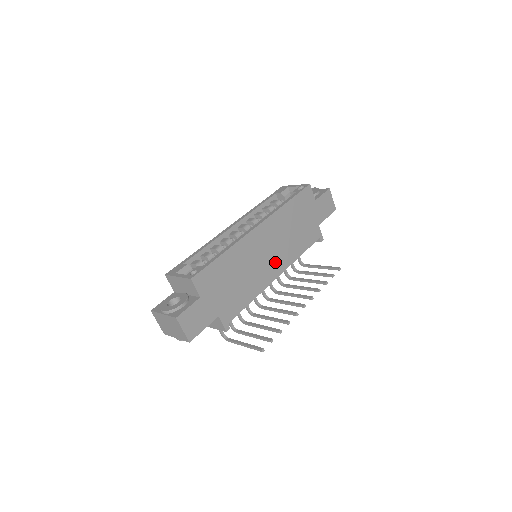
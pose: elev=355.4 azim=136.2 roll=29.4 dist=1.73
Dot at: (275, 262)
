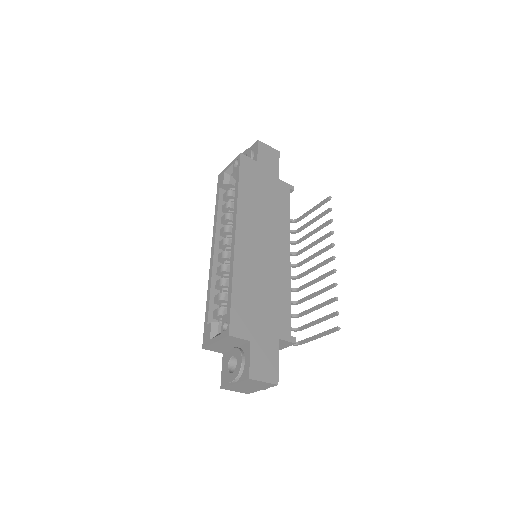
Dot at: (277, 246)
